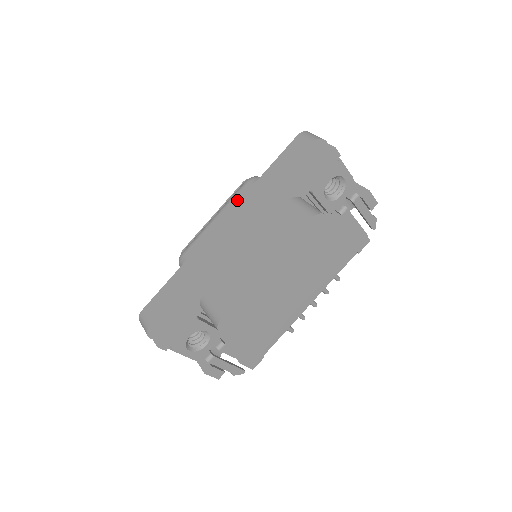
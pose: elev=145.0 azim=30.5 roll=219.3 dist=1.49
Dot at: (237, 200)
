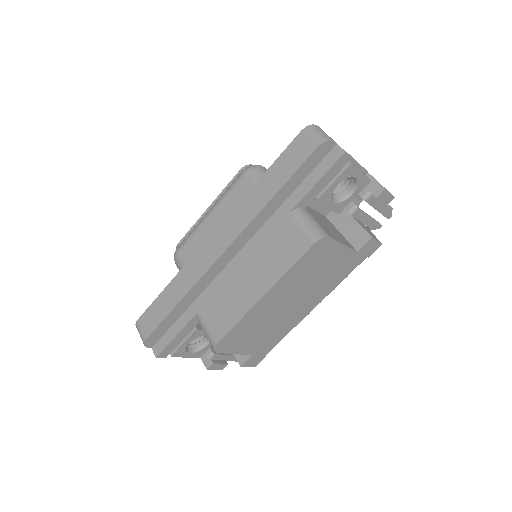
Dot at: (233, 196)
